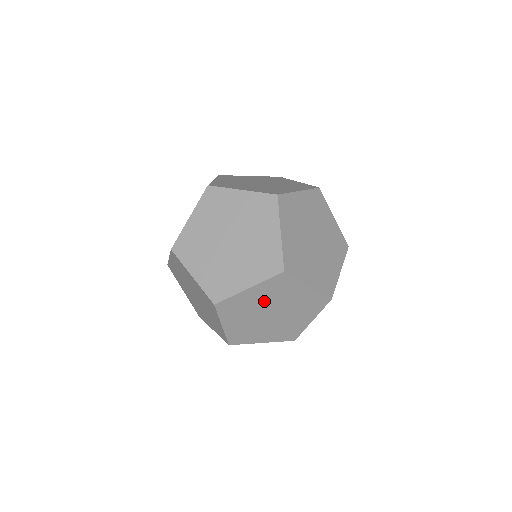
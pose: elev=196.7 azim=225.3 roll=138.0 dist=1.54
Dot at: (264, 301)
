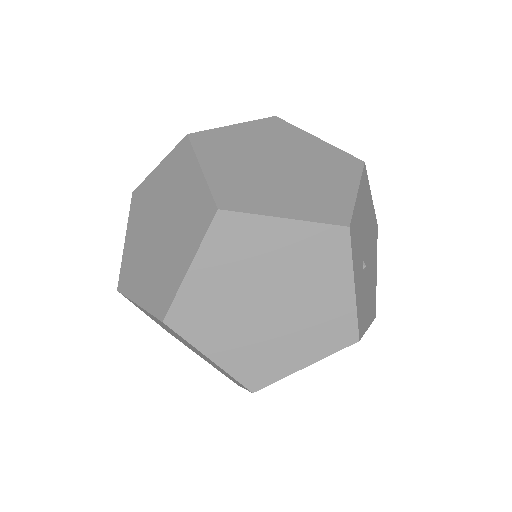
Dot at: (235, 282)
